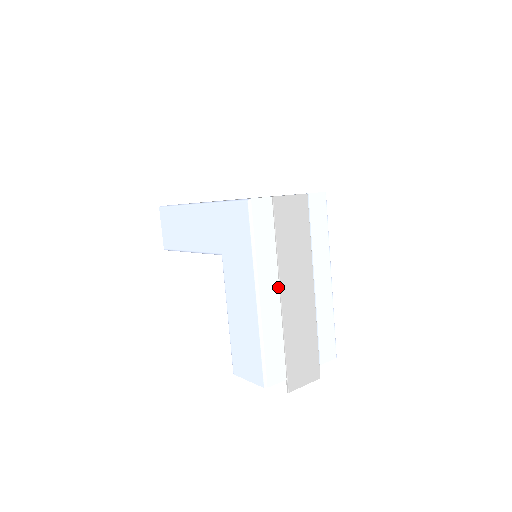
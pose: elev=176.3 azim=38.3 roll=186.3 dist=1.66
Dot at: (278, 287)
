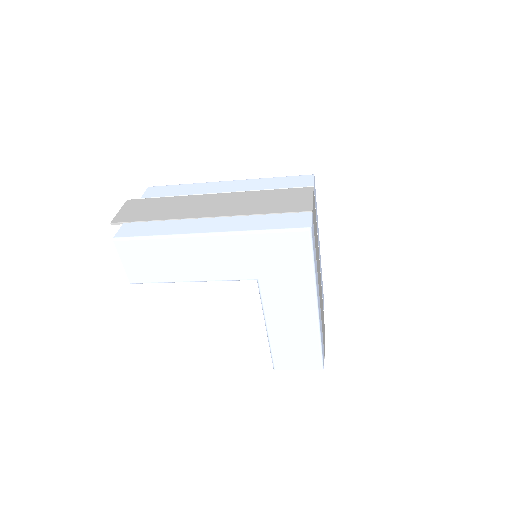
Dot at: (318, 287)
